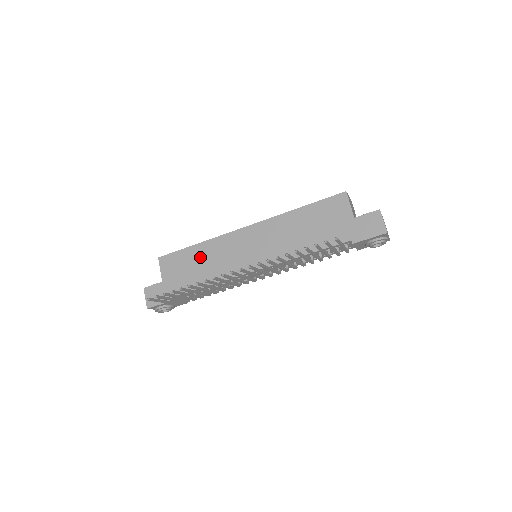
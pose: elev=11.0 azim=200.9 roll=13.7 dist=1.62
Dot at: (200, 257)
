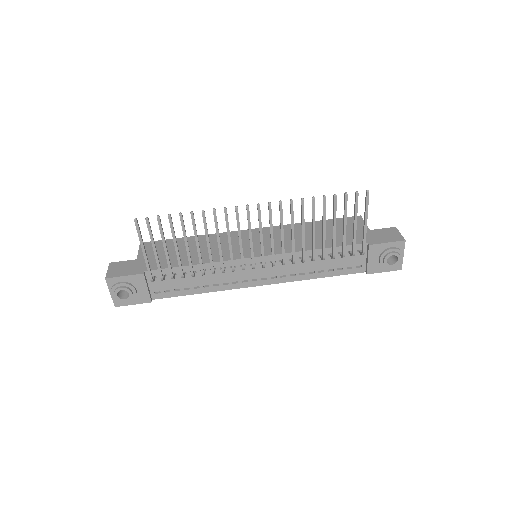
Dot at: (192, 245)
